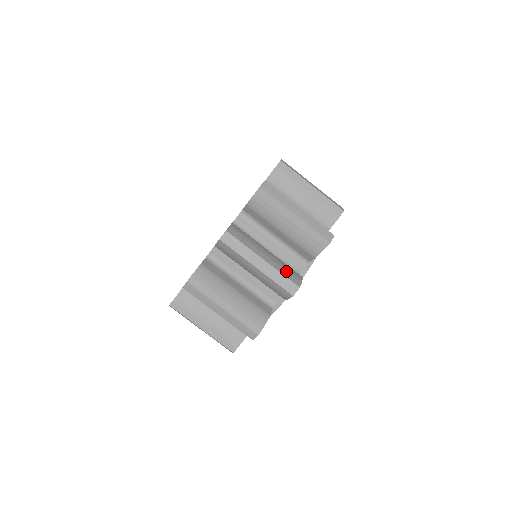
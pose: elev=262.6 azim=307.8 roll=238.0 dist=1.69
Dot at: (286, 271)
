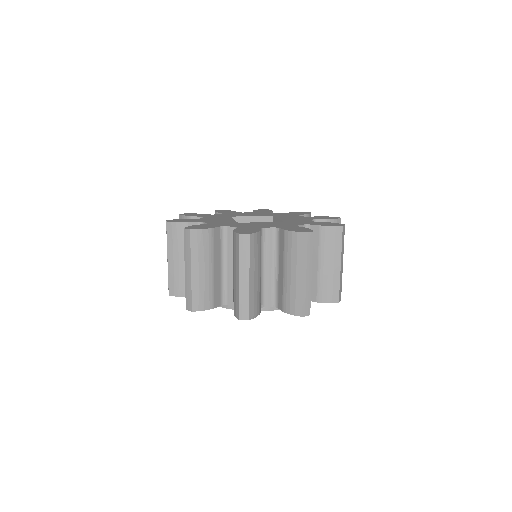
Dot at: (199, 294)
